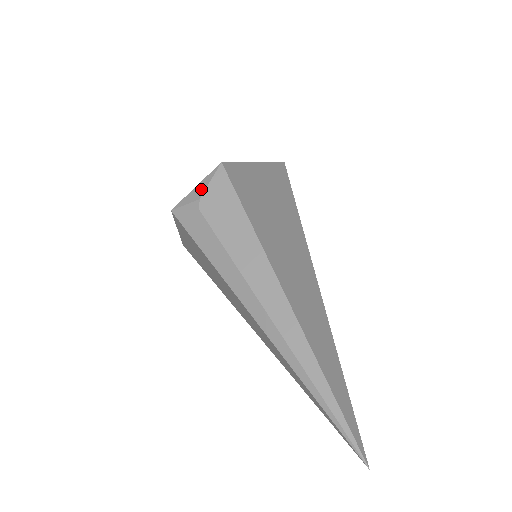
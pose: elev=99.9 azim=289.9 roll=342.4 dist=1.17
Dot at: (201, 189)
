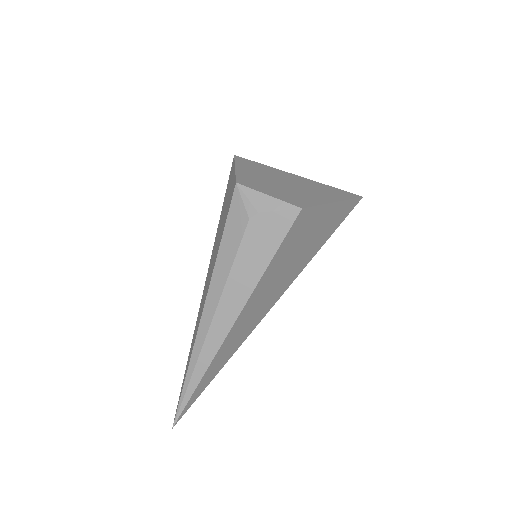
Dot at: (268, 206)
